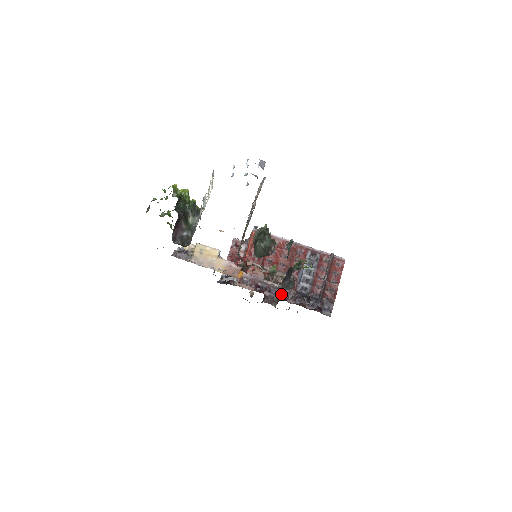
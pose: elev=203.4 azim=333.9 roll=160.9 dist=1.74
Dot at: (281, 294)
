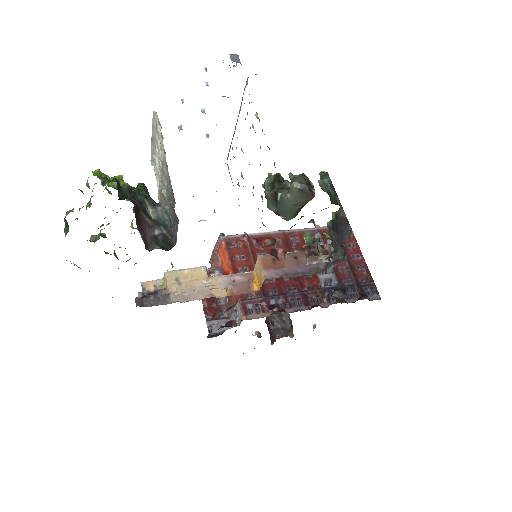
Dot at: (307, 302)
